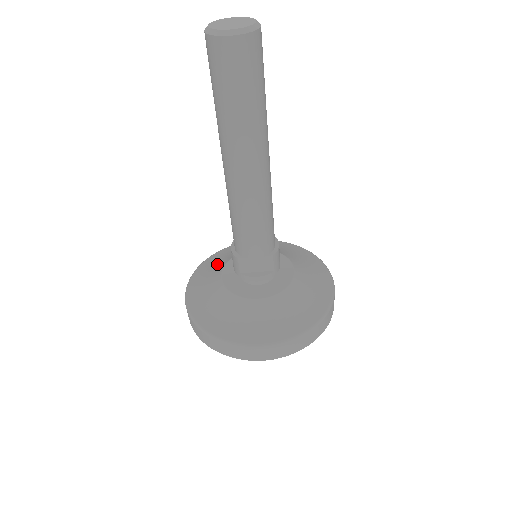
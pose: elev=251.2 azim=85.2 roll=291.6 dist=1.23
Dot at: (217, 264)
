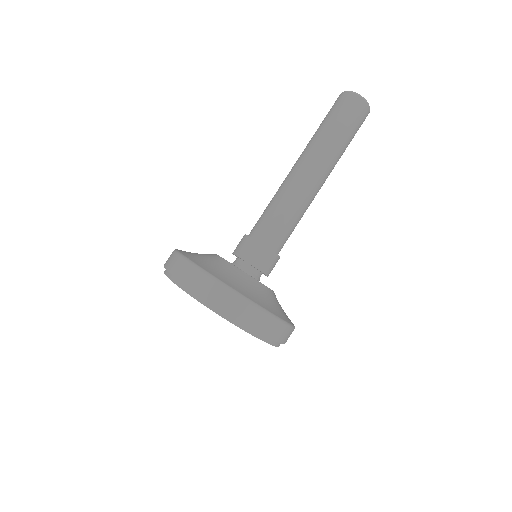
Dot at: occluded
